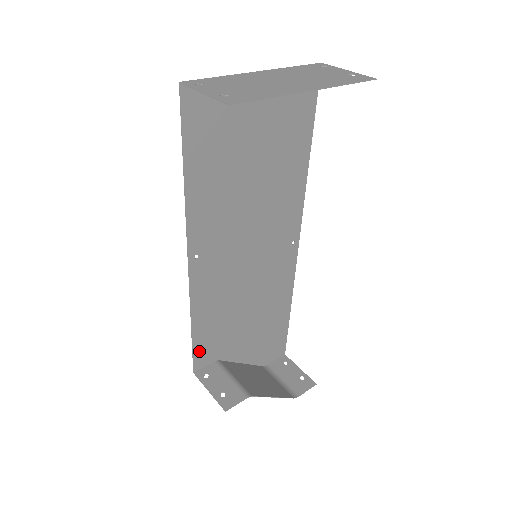
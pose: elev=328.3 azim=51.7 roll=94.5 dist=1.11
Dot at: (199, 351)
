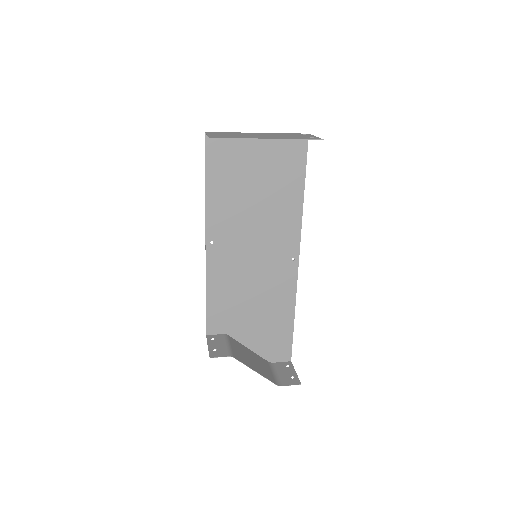
Dot at: (211, 318)
